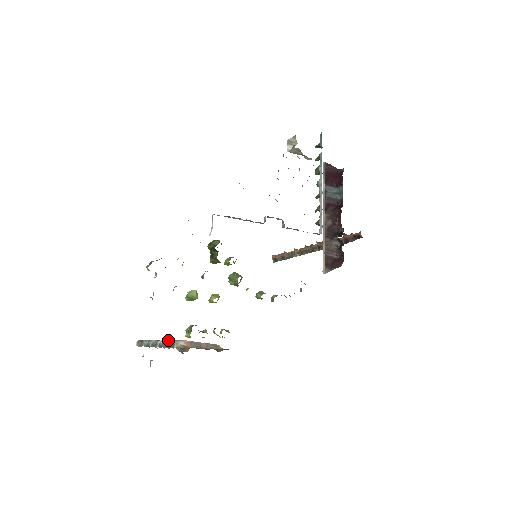
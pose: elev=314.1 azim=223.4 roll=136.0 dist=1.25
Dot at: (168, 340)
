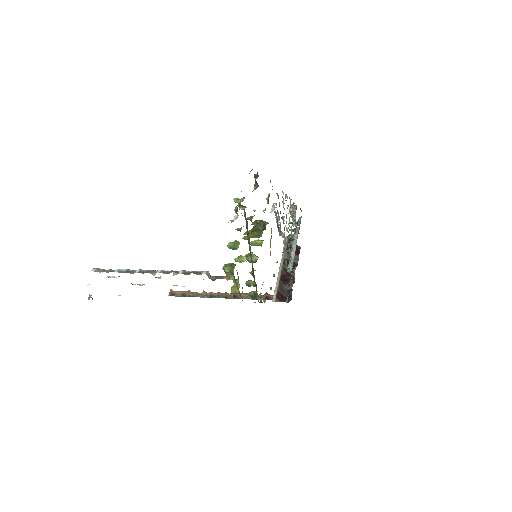
Dot at: (181, 270)
